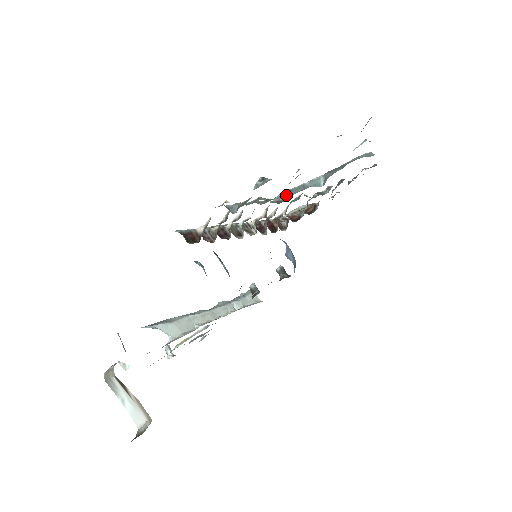
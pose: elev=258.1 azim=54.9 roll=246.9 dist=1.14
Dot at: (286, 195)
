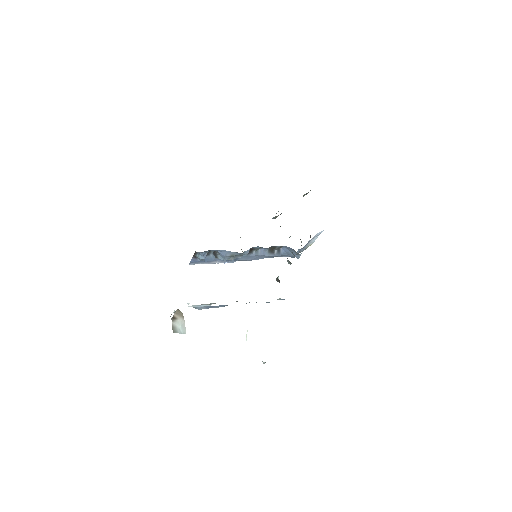
Dot at: occluded
